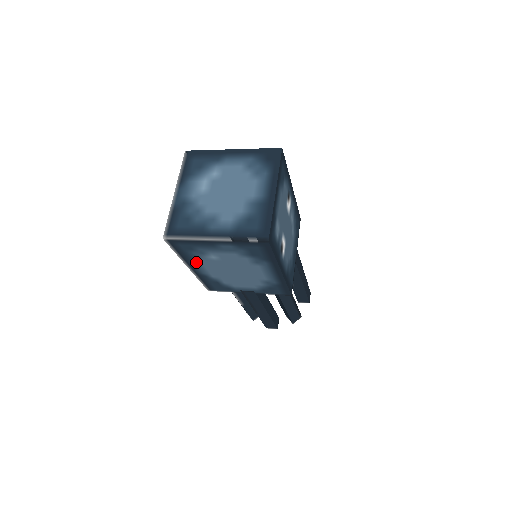
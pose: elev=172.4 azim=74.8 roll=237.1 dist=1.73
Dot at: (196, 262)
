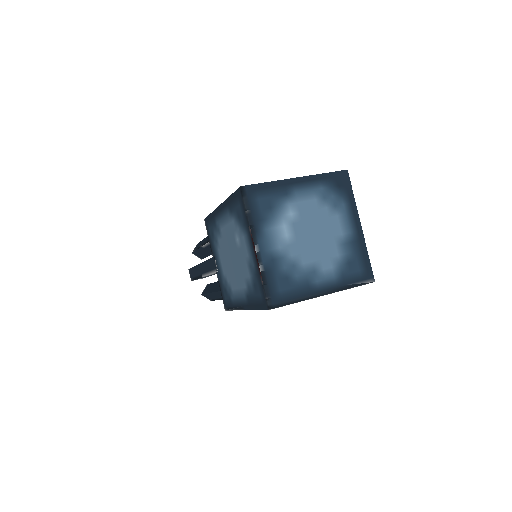
Dot at: occluded
